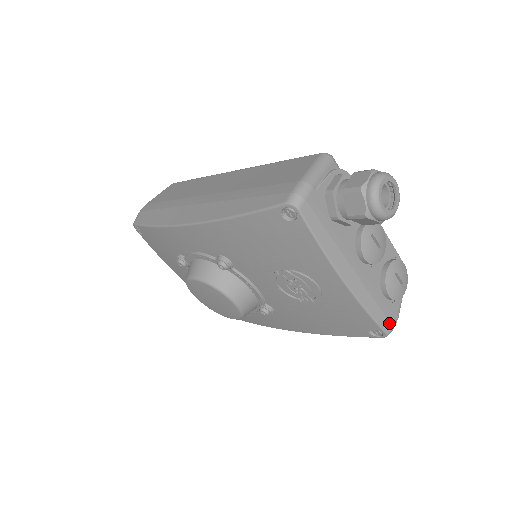
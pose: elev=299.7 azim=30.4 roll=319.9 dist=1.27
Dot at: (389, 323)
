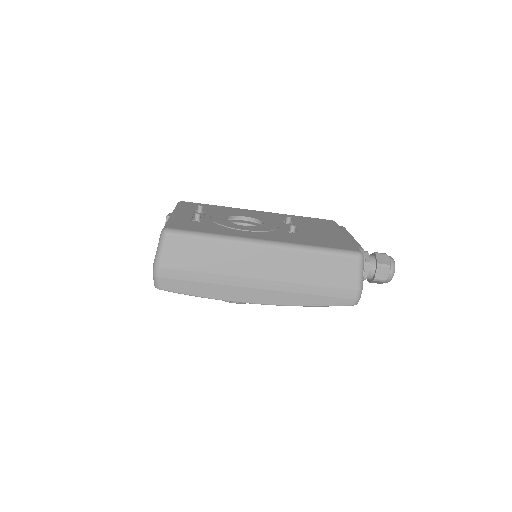
Dot at: occluded
